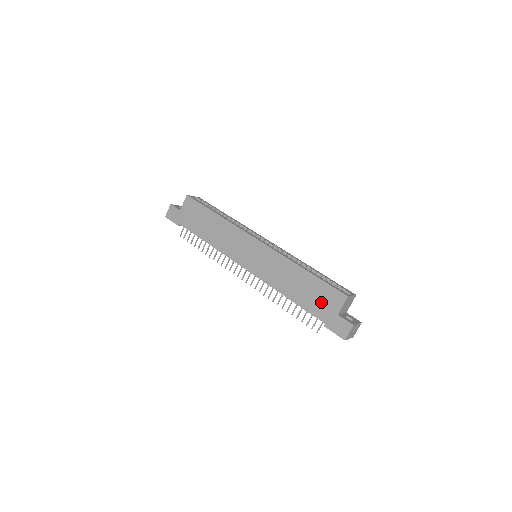
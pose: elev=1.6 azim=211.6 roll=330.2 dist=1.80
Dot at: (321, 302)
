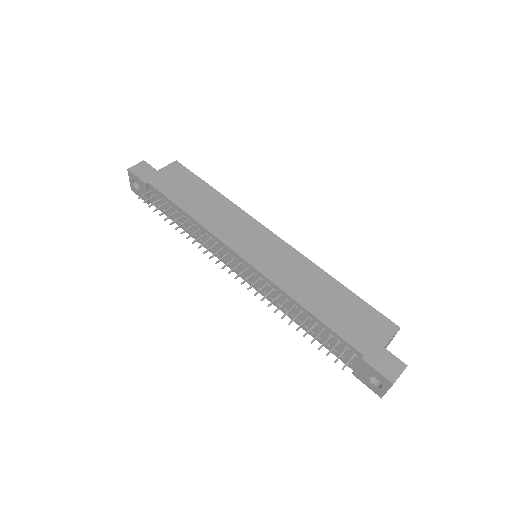
Dot at: (360, 326)
